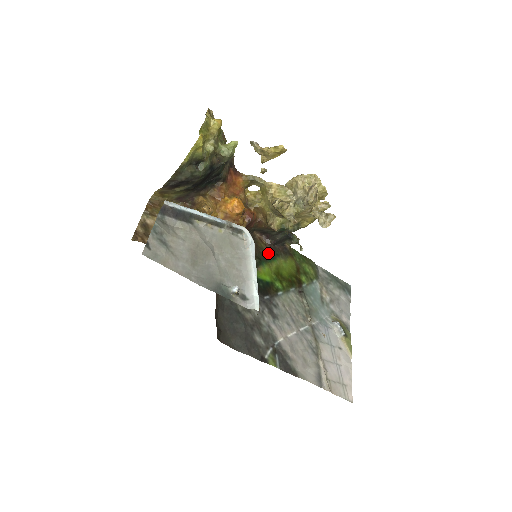
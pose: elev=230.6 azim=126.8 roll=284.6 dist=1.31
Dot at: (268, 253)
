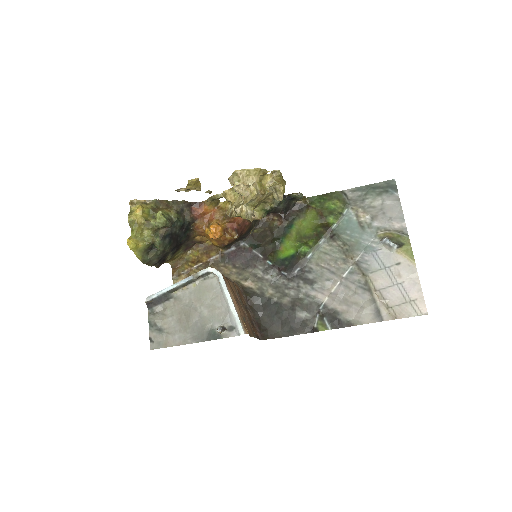
Dot at: (283, 226)
